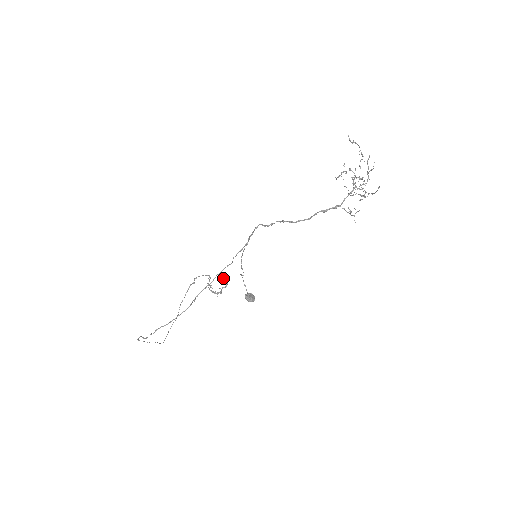
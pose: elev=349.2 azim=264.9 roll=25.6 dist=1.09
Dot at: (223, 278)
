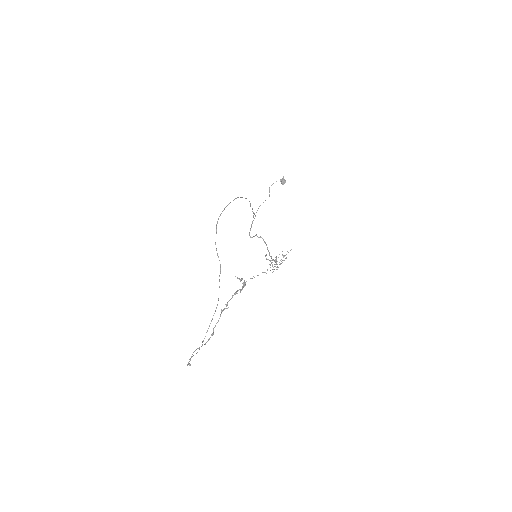
Dot at: (239, 279)
